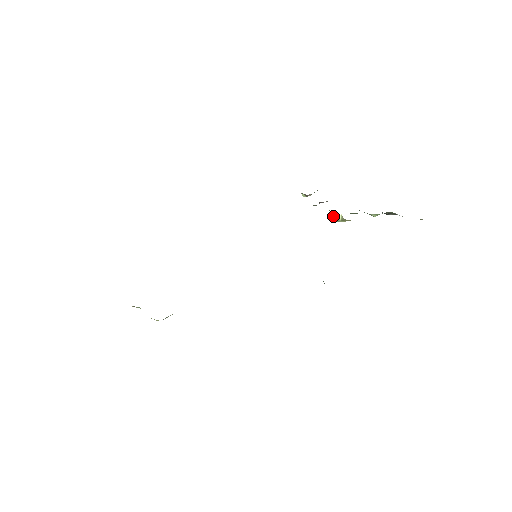
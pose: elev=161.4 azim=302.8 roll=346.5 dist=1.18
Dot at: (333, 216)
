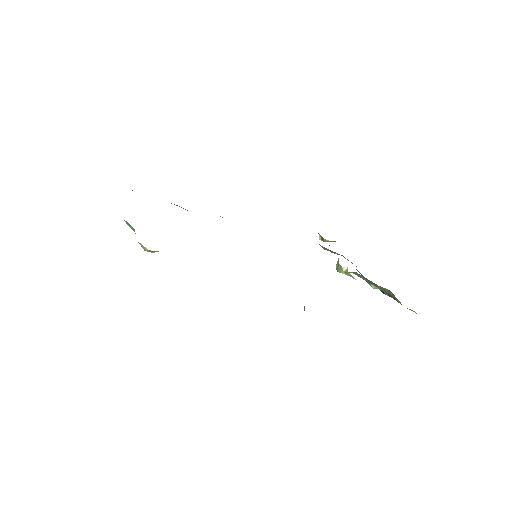
Dot at: (339, 265)
